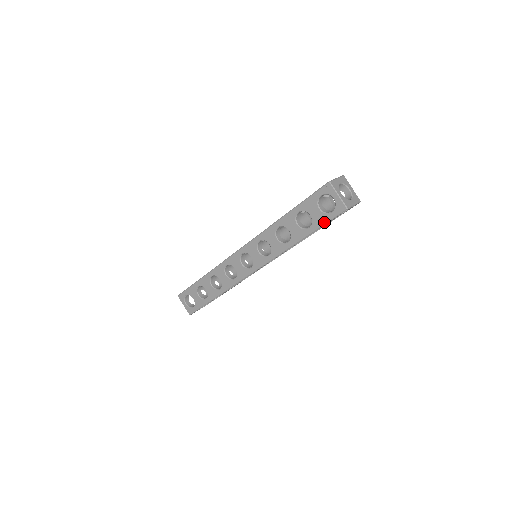
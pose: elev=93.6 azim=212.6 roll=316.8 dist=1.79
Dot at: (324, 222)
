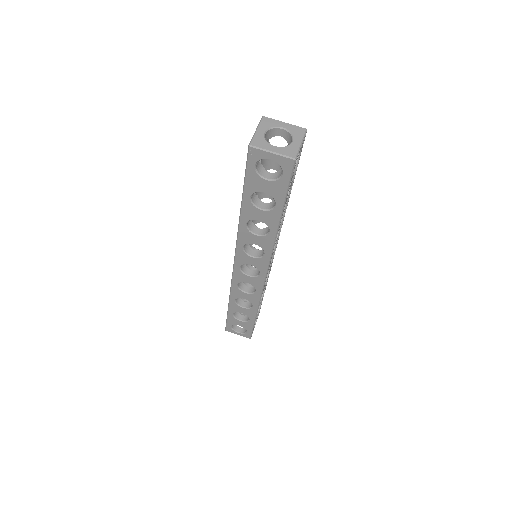
Dot at: (284, 189)
